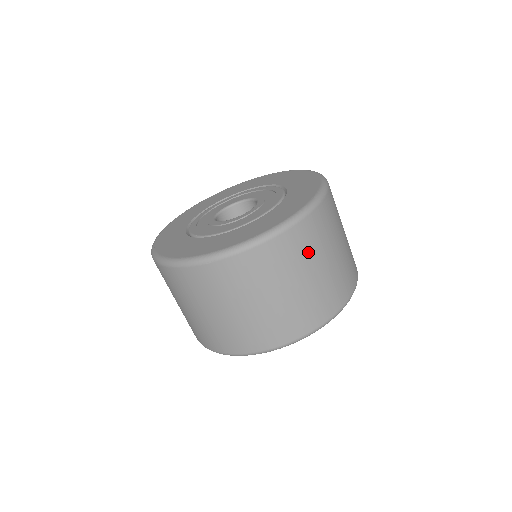
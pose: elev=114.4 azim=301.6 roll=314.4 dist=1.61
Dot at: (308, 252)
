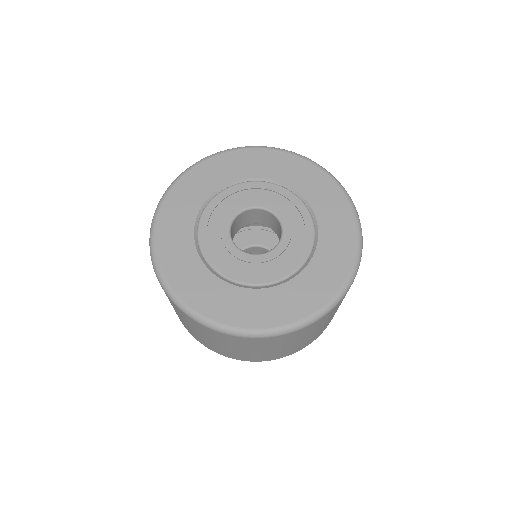
Dot at: (280, 343)
